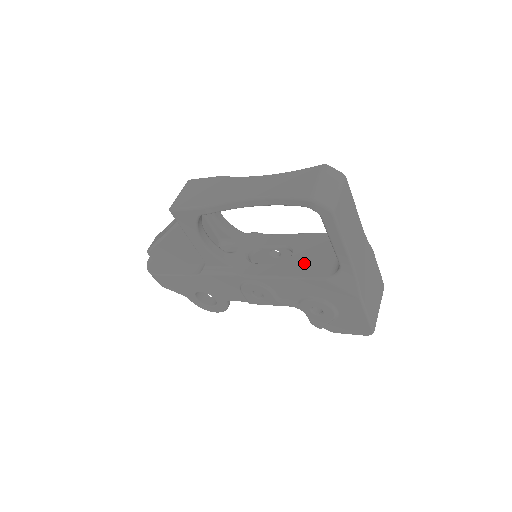
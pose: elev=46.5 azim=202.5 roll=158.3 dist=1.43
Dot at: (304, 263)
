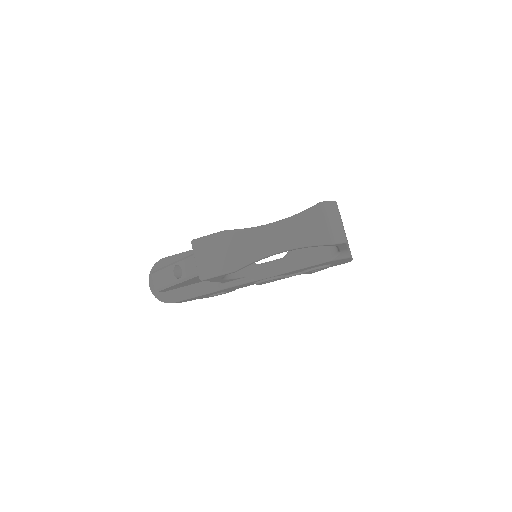
Dot at: (304, 252)
